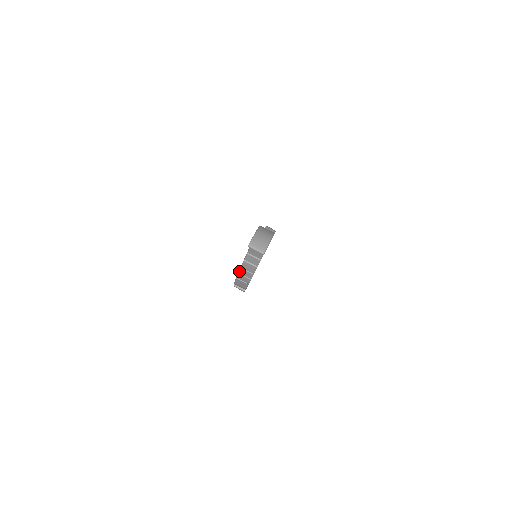
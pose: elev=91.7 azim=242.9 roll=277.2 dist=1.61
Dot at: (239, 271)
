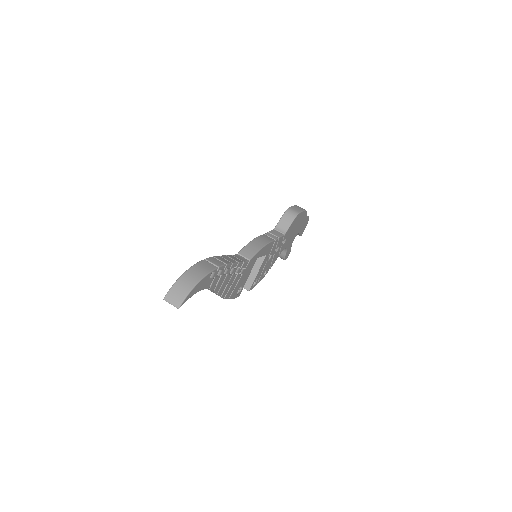
Dot at: occluded
